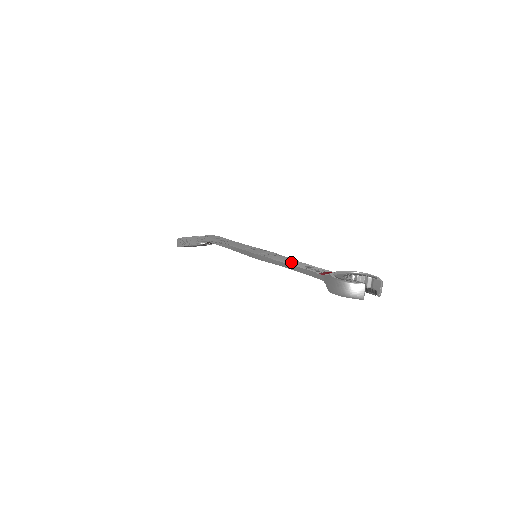
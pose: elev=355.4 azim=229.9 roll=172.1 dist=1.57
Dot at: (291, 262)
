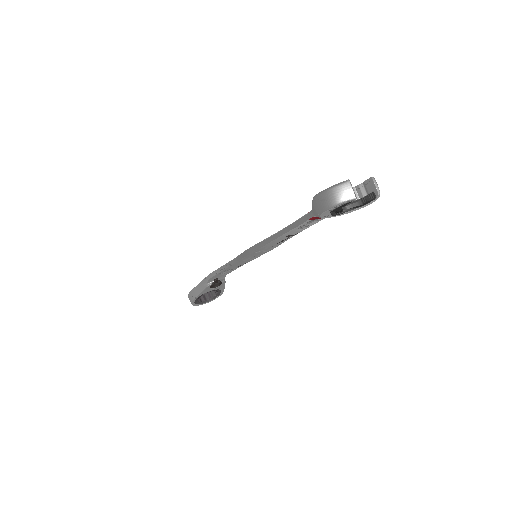
Dot at: occluded
